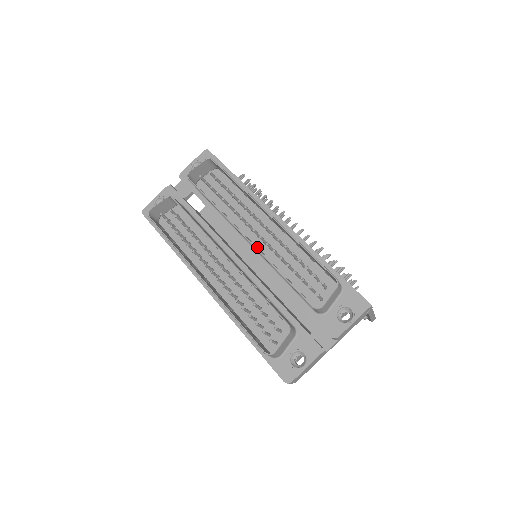
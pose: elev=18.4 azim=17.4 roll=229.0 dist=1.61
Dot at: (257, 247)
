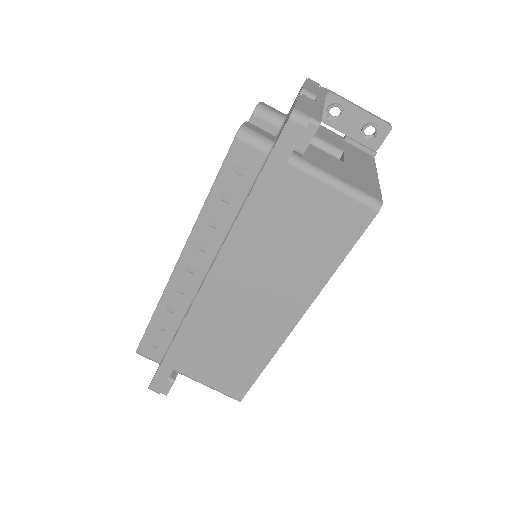
Dot at: occluded
